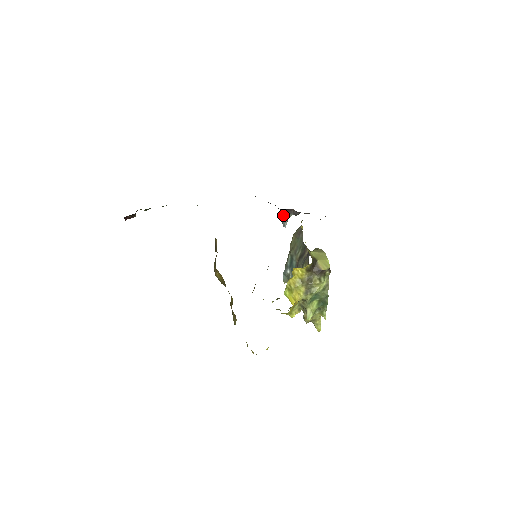
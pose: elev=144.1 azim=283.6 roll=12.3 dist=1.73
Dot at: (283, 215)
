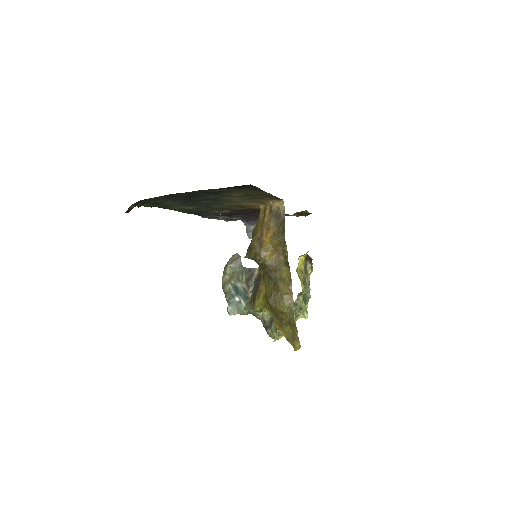
Dot at: (249, 227)
